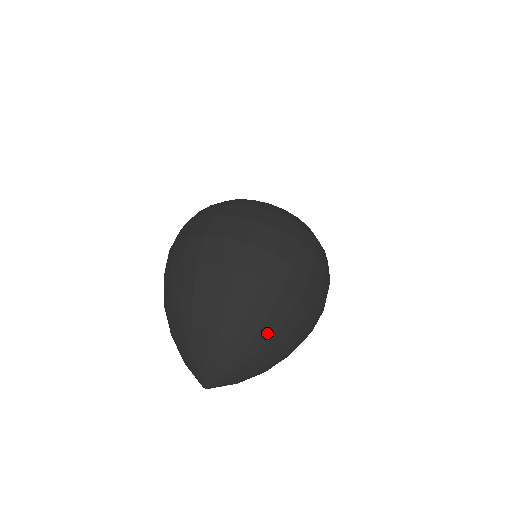
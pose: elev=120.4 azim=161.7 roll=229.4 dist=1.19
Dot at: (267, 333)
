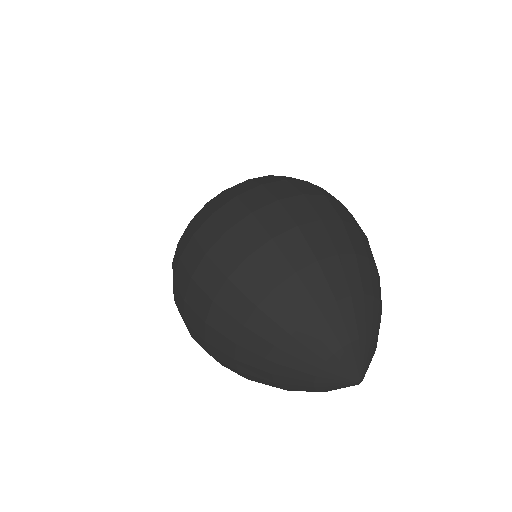
Dot at: (334, 270)
